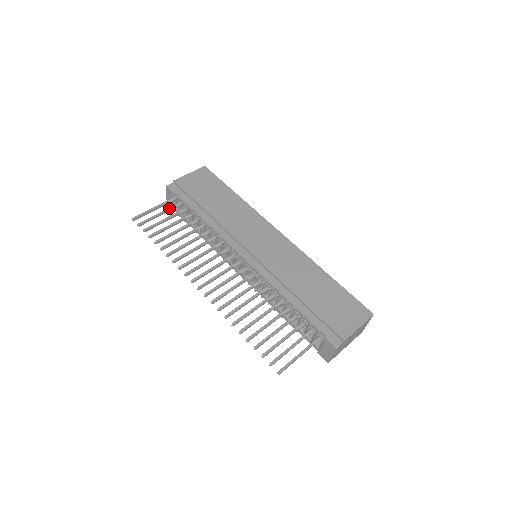
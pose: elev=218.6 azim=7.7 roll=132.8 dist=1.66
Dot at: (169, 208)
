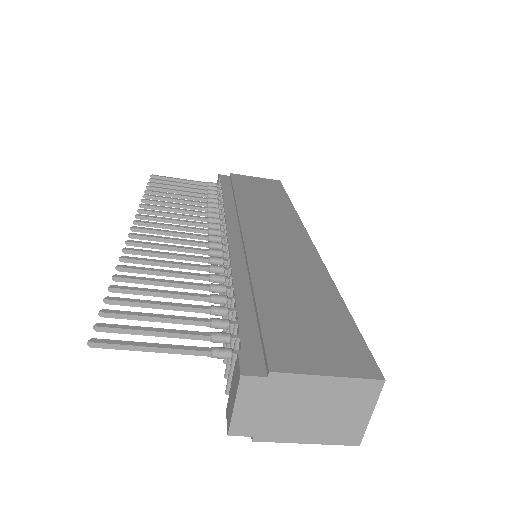
Dot at: (200, 185)
